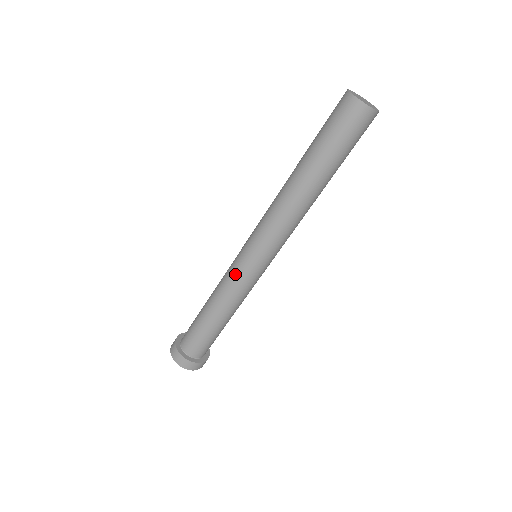
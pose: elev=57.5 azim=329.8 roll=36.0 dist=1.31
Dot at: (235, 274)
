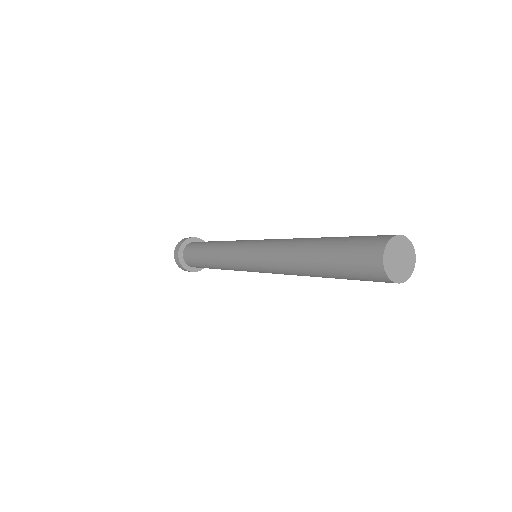
Dot at: occluded
